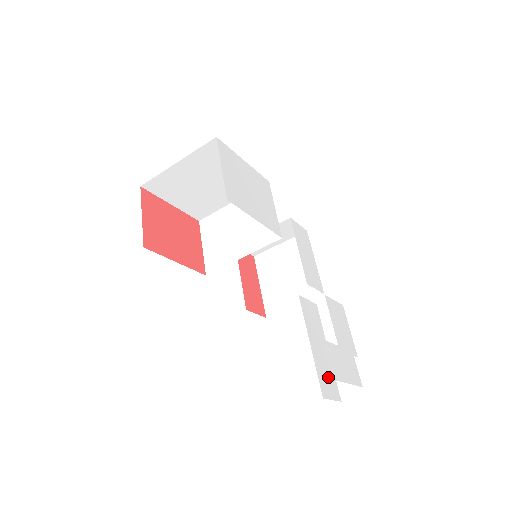
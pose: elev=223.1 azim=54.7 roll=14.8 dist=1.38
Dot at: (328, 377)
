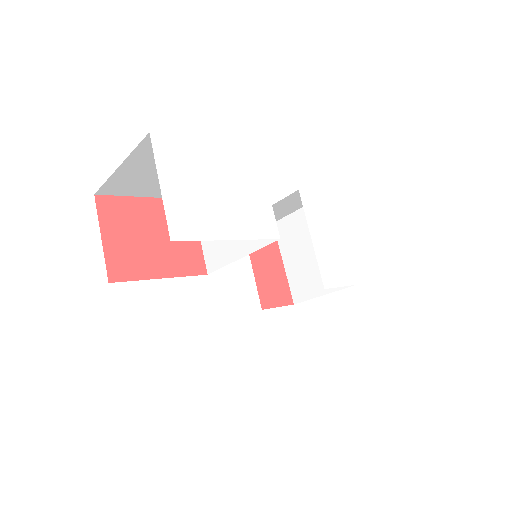
Dot at: (354, 419)
